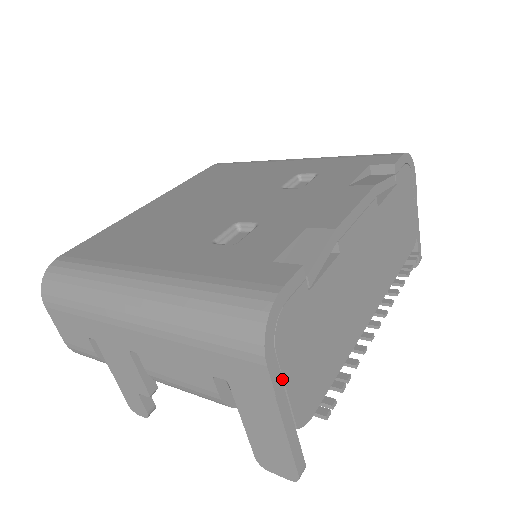
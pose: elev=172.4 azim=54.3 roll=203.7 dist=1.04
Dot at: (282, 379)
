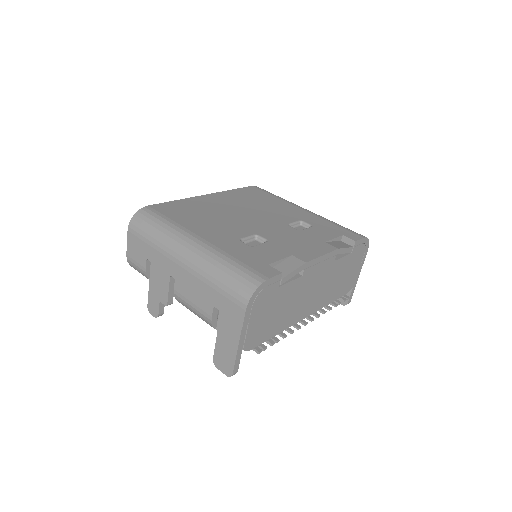
Dot at: (249, 321)
